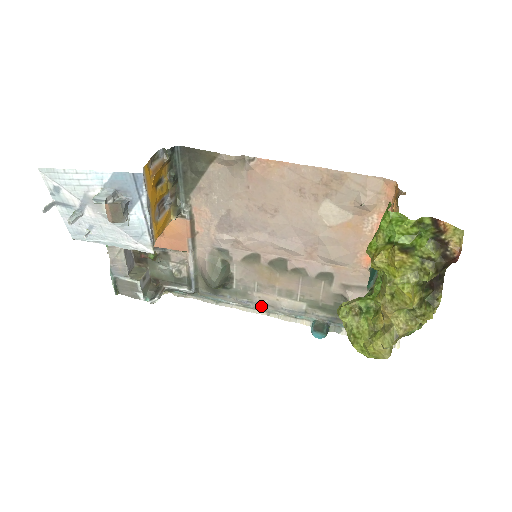
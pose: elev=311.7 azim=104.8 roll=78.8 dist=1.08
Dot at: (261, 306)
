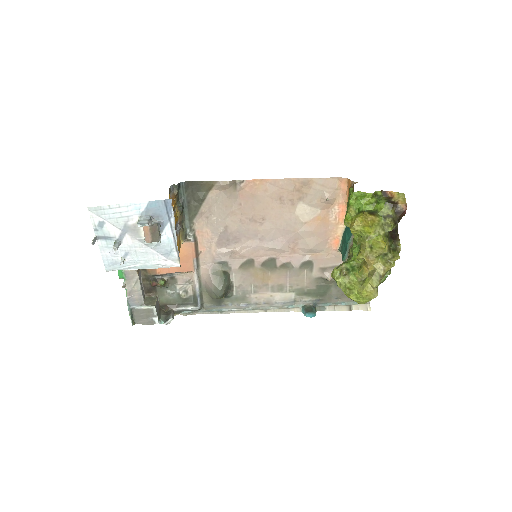
Dot at: (258, 306)
